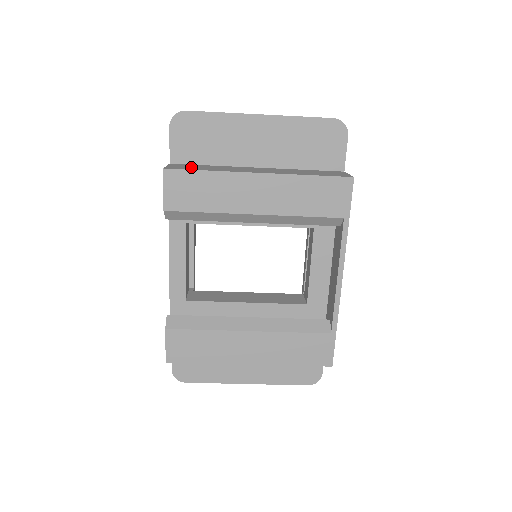
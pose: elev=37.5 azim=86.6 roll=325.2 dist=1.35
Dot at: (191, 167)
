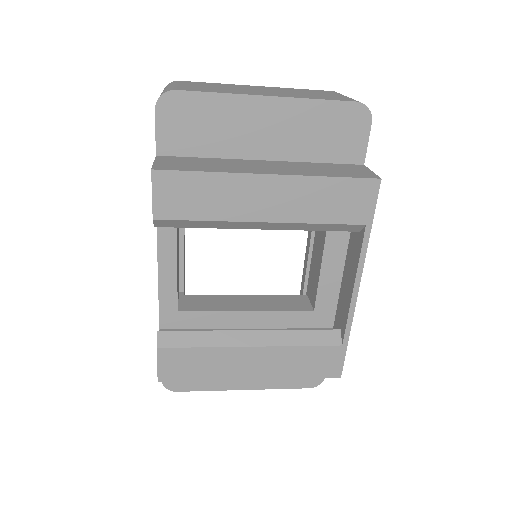
Dot at: (185, 164)
